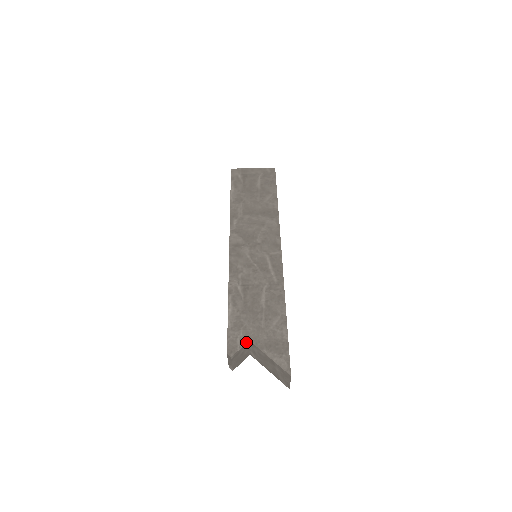
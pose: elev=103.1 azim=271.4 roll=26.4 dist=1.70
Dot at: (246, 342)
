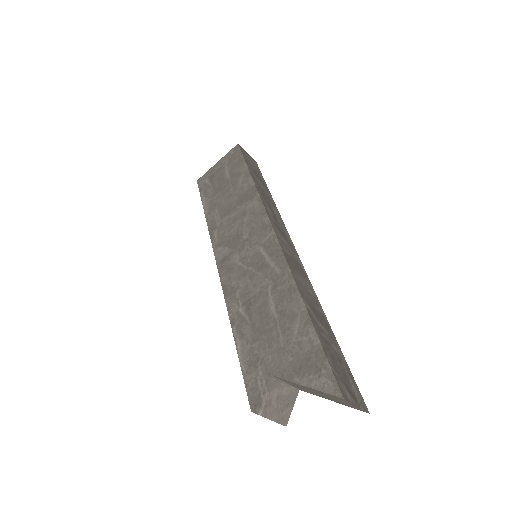
Dot at: (269, 381)
